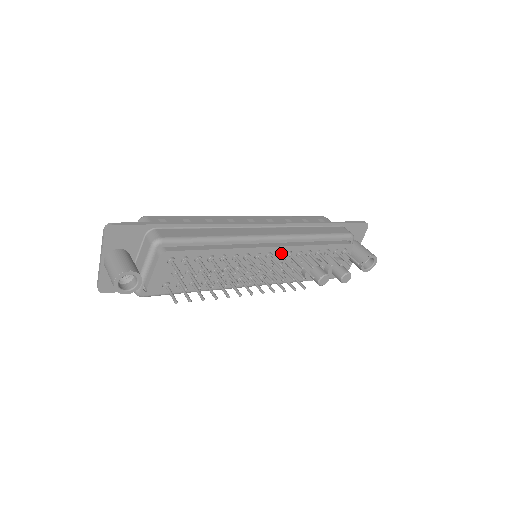
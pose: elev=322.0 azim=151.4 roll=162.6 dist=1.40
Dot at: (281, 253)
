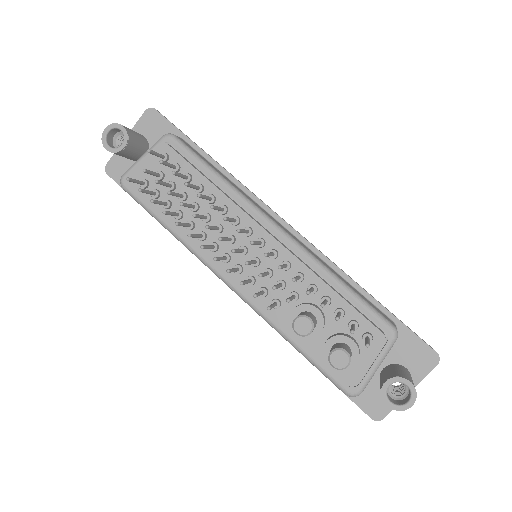
Dot at: (276, 251)
